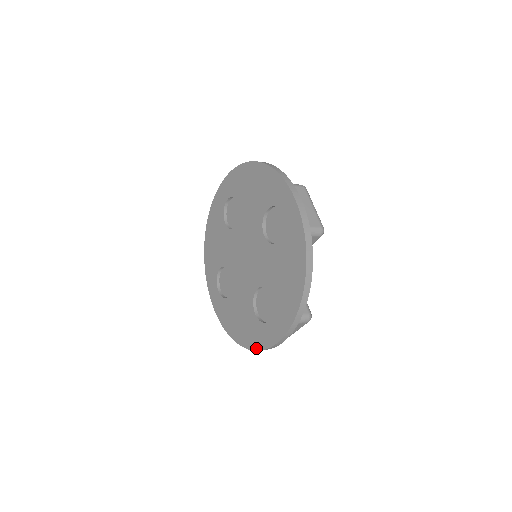
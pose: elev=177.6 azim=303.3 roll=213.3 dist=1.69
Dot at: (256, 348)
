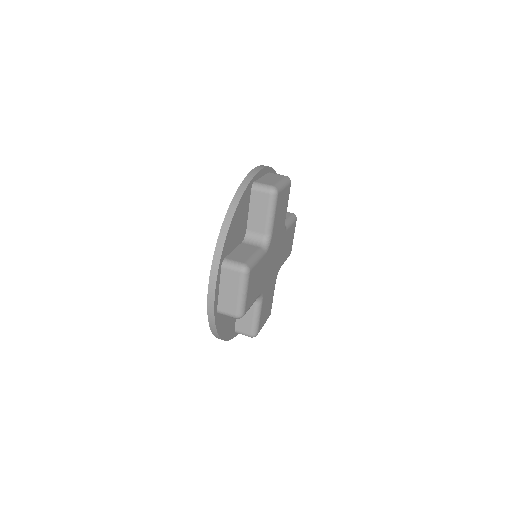
Dot at: occluded
